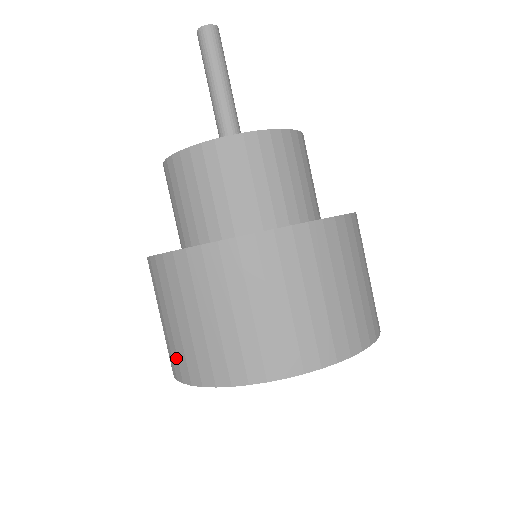
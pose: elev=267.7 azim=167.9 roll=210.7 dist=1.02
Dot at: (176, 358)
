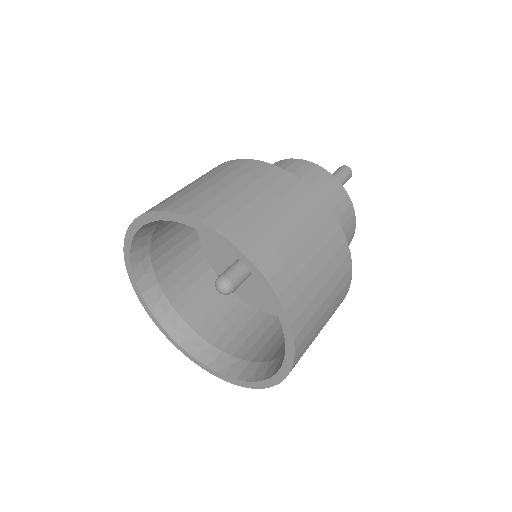
Dot at: occluded
